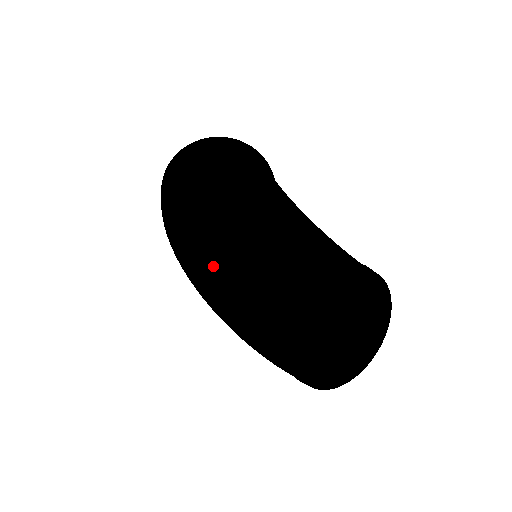
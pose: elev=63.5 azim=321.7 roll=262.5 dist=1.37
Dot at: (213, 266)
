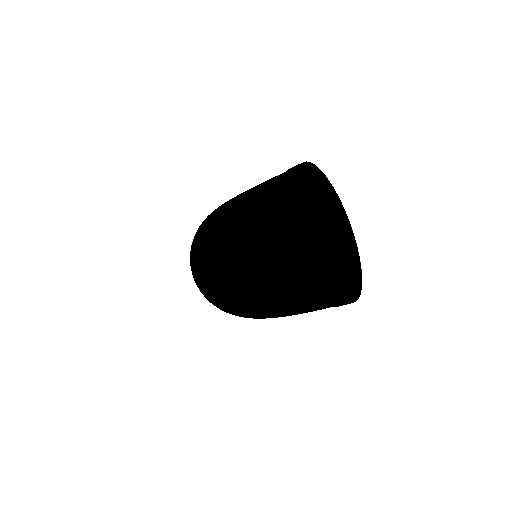
Dot at: (201, 288)
